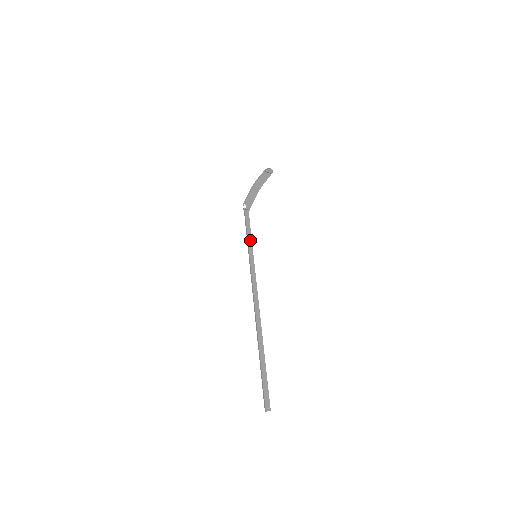
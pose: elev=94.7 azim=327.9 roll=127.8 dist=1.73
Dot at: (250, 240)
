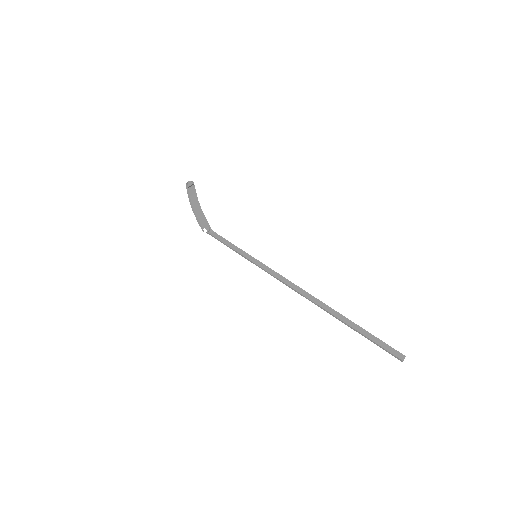
Dot at: (238, 250)
